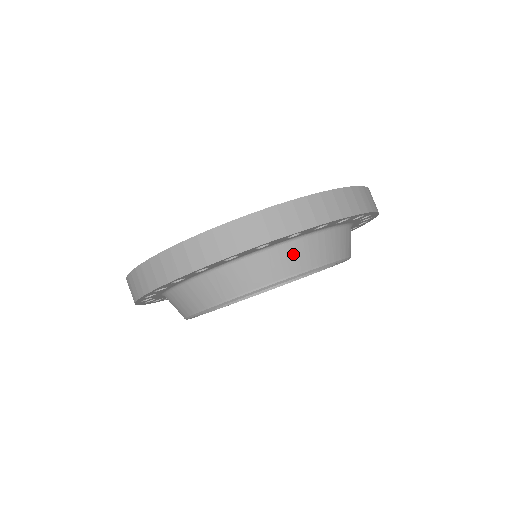
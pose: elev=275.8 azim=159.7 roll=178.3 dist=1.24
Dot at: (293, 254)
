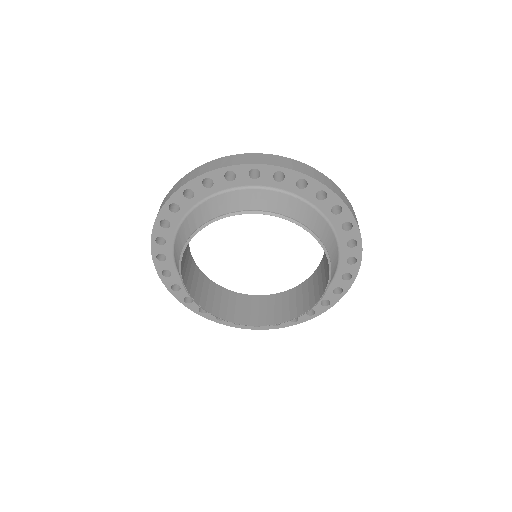
Dot at: (323, 227)
